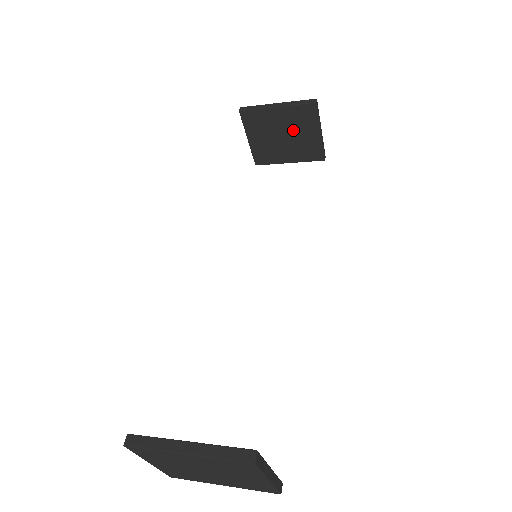
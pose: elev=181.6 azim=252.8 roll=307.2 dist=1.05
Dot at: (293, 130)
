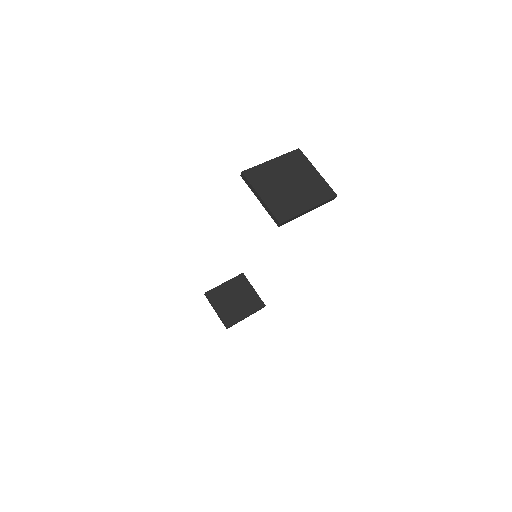
Dot at: occluded
